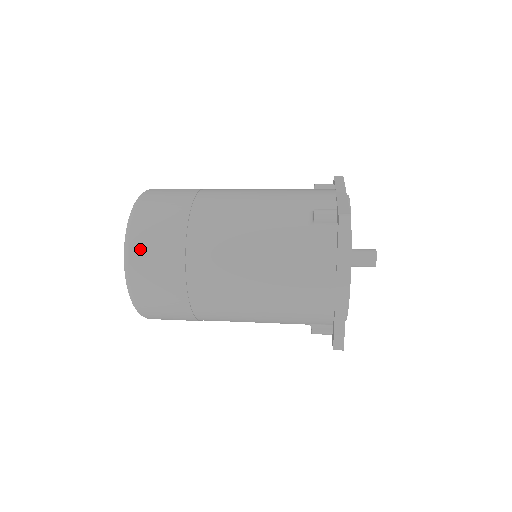
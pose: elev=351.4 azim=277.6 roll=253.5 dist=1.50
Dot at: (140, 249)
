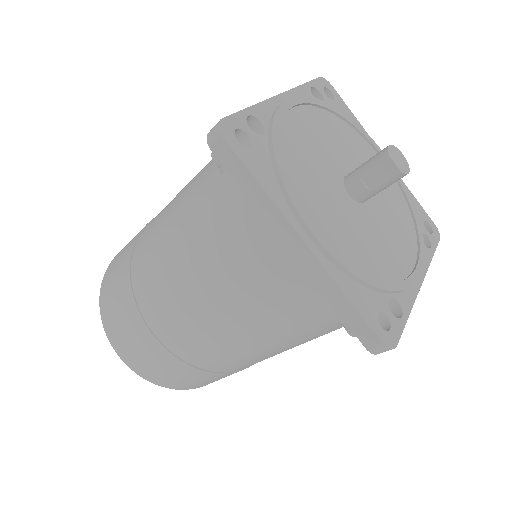
Dot at: (107, 314)
